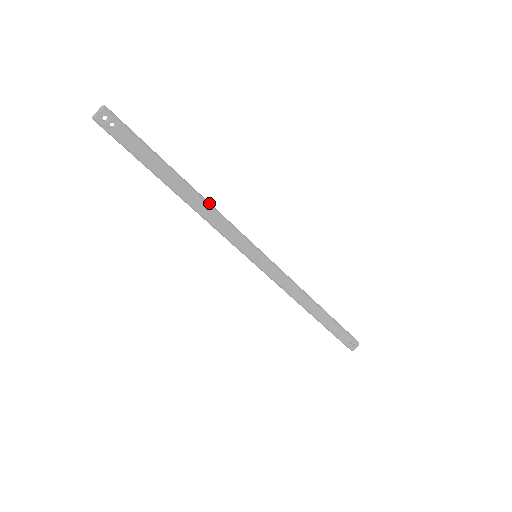
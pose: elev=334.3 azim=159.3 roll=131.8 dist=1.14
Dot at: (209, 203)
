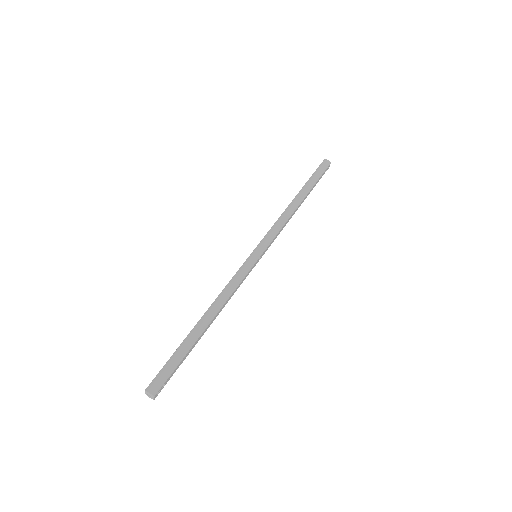
Dot at: (222, 302)
